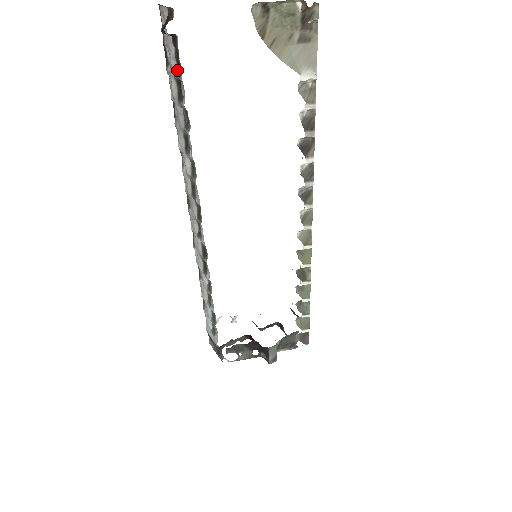
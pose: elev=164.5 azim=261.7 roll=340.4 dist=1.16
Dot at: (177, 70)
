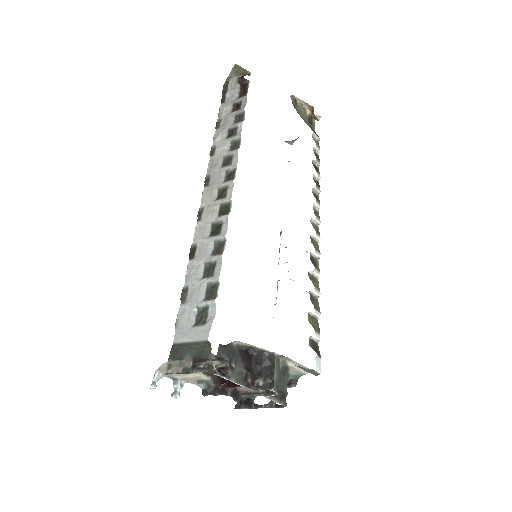
Dot at: (241, 96)
